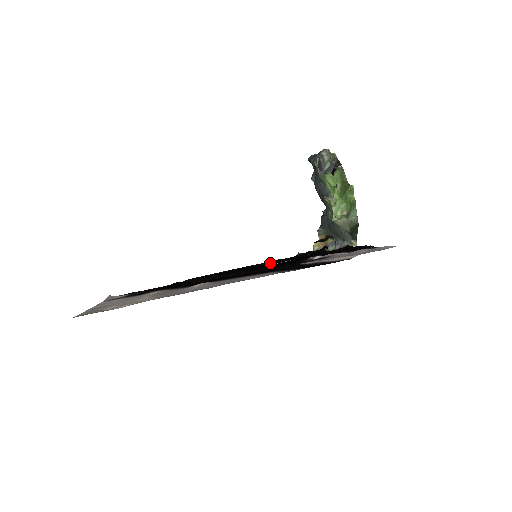
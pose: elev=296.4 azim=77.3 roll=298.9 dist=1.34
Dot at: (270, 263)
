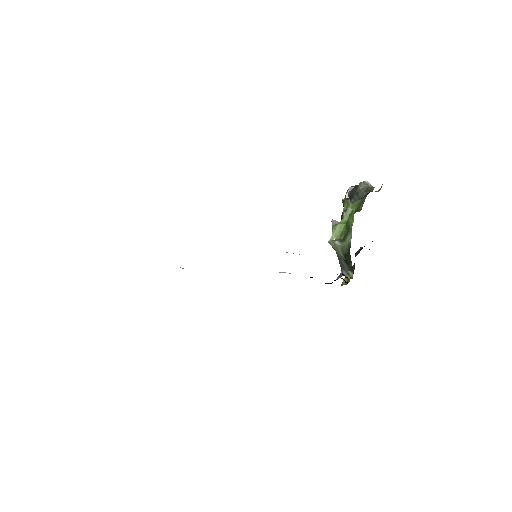
Dot at: occluded
